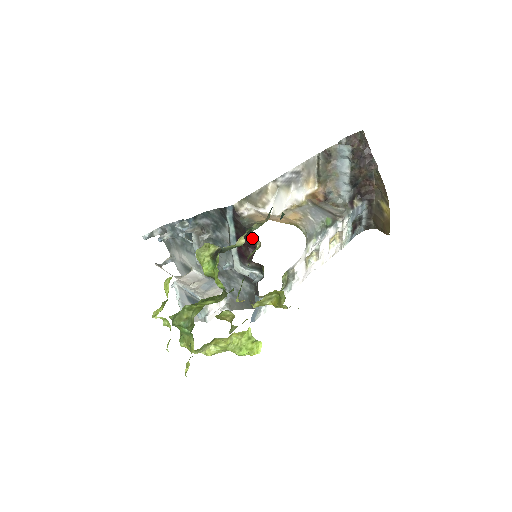
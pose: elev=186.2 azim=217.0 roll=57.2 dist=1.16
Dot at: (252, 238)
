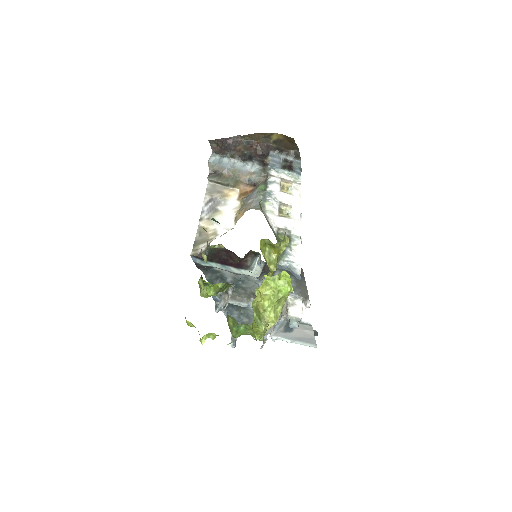
Dot at: (221, 251)
